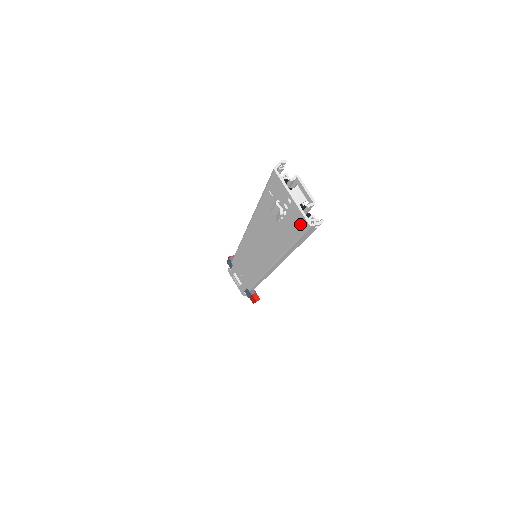
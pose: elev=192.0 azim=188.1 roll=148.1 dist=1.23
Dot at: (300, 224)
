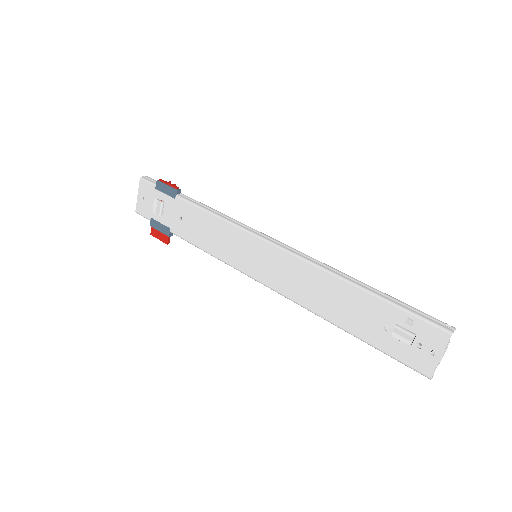
Dot at: (418, 365)
